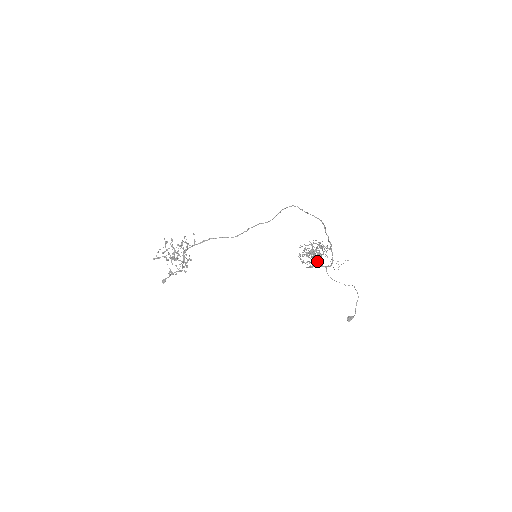
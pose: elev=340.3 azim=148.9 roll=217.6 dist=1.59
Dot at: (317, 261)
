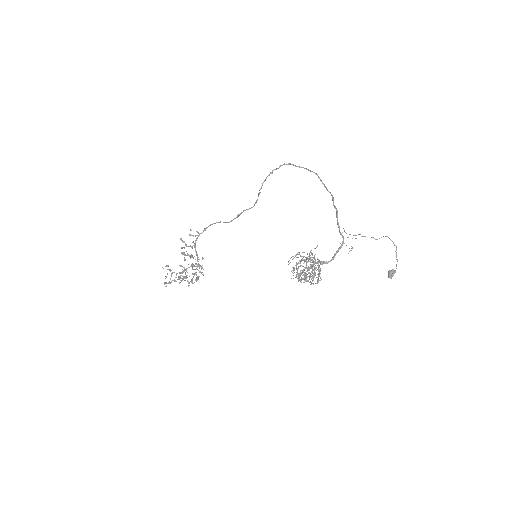
Dot at: (318, 262)
